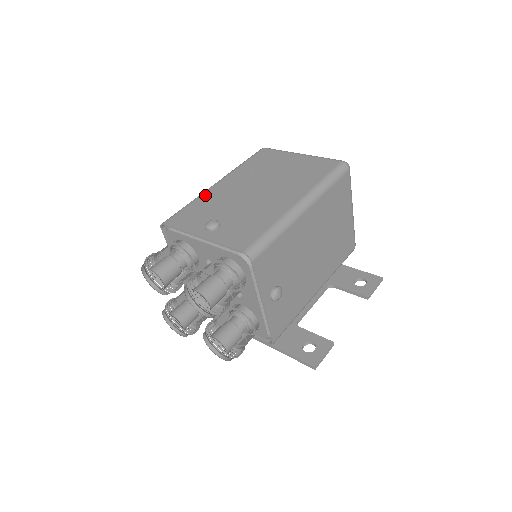
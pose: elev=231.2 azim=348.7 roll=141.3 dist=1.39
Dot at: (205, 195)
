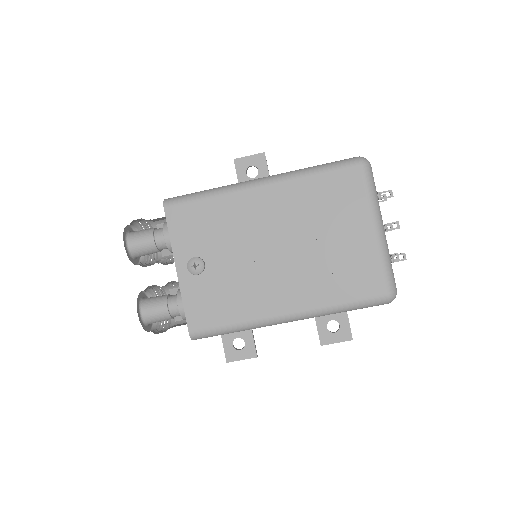
Dot at: (231, 199)
